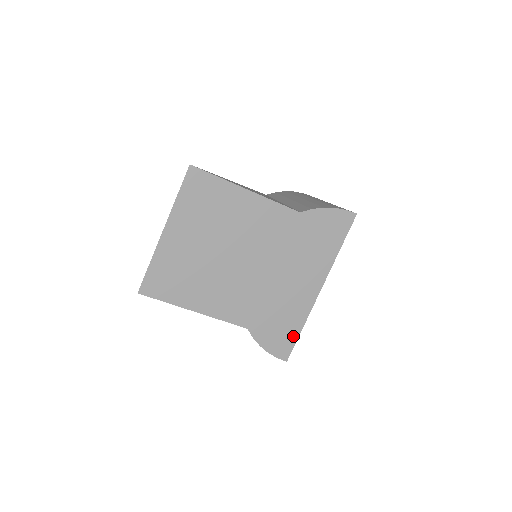
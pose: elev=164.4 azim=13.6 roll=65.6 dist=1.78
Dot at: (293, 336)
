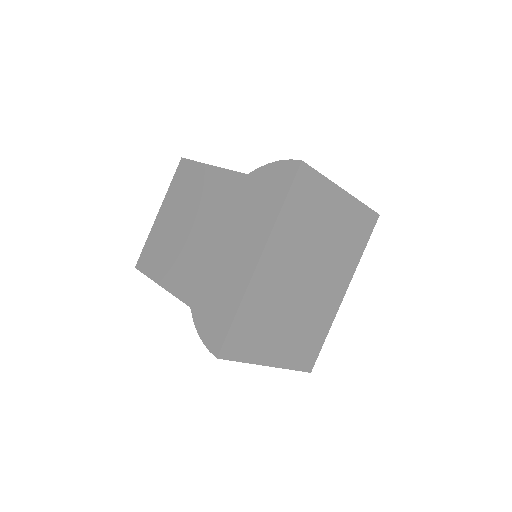
Dot at: (227, 322)
